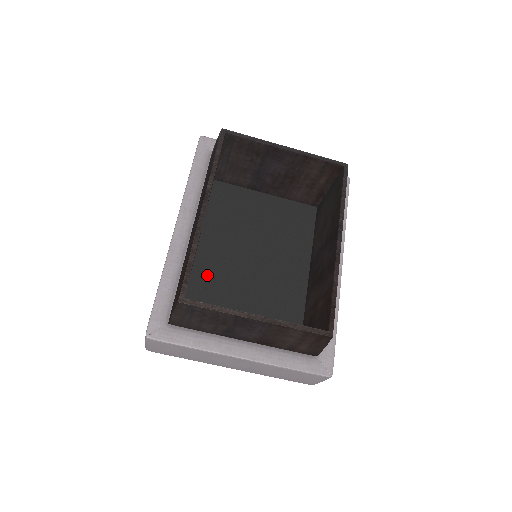
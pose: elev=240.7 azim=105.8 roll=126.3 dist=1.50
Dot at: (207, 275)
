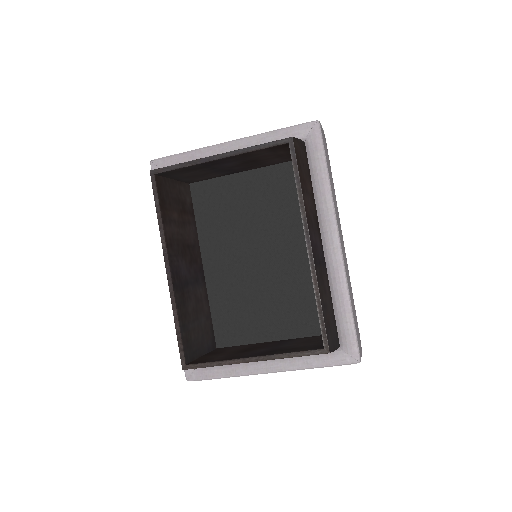
Dot at: (225, 286)
